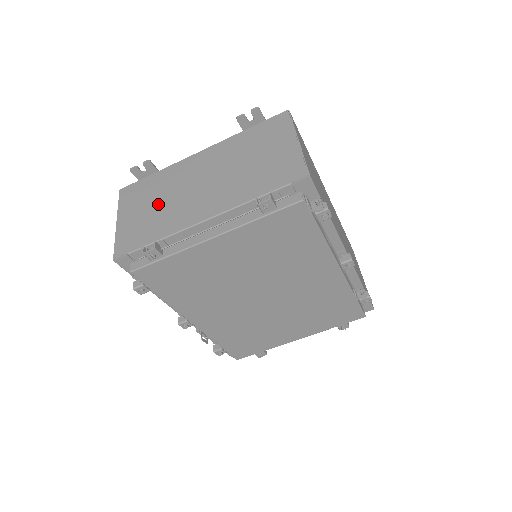
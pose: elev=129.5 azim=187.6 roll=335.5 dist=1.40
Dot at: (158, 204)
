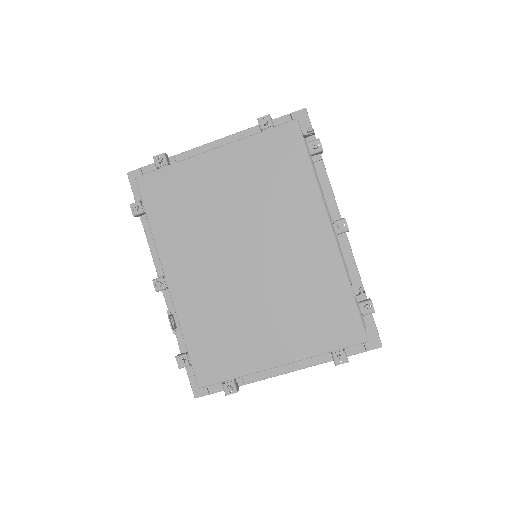
Dot at: occluded
